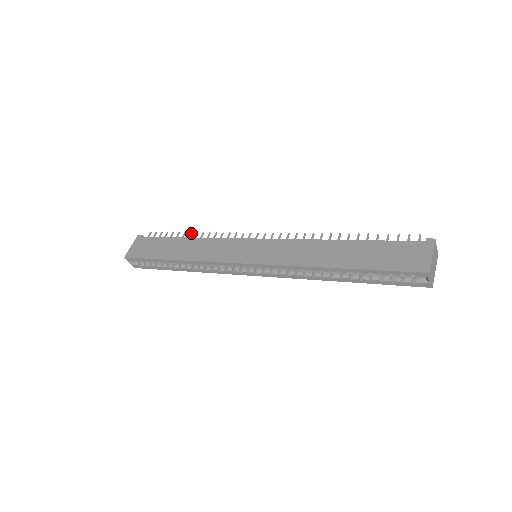
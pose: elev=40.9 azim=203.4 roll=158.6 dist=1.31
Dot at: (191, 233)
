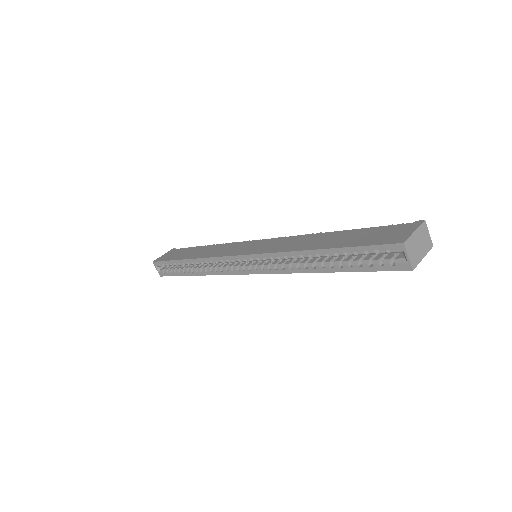
Dot at: occluded
